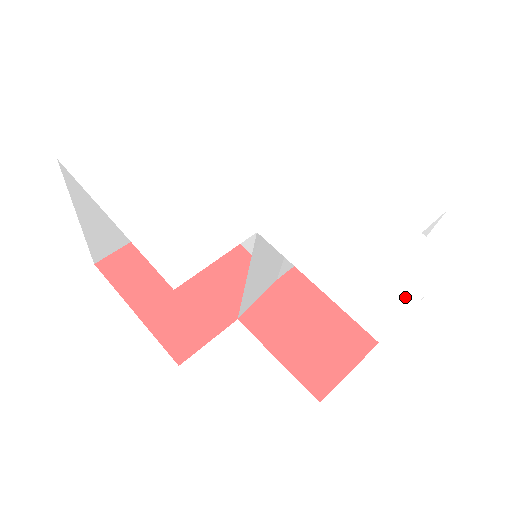
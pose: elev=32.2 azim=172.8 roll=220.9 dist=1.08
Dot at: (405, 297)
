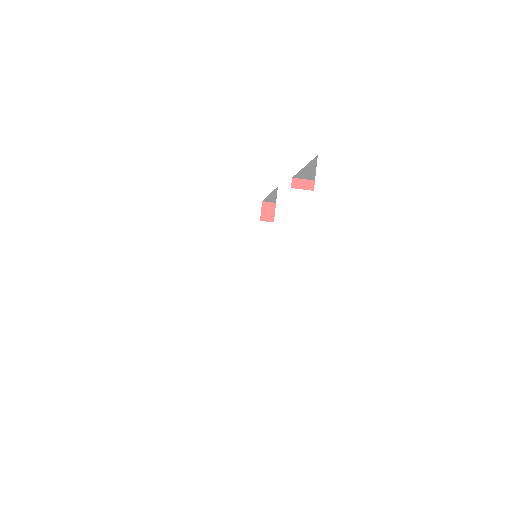
Dot at: (376, 253)
